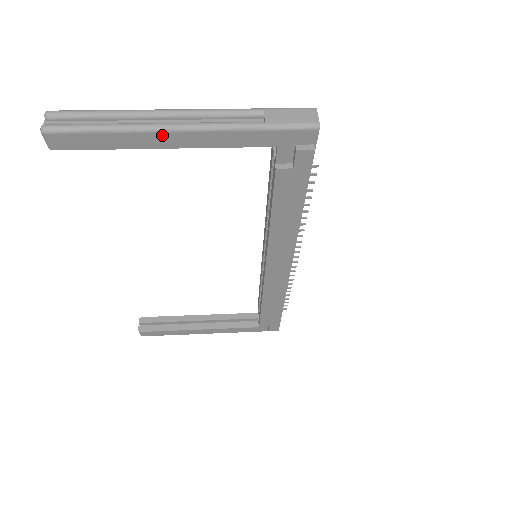
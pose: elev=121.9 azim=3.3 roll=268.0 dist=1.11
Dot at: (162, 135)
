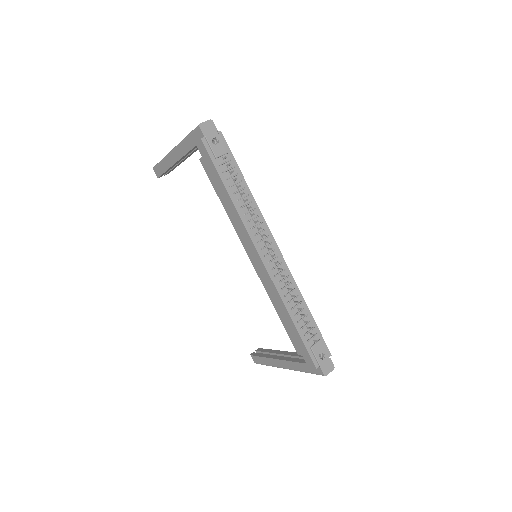
Dot at: (171, 156)
